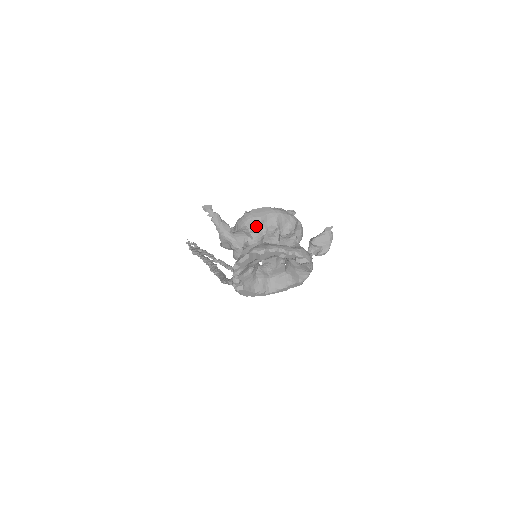
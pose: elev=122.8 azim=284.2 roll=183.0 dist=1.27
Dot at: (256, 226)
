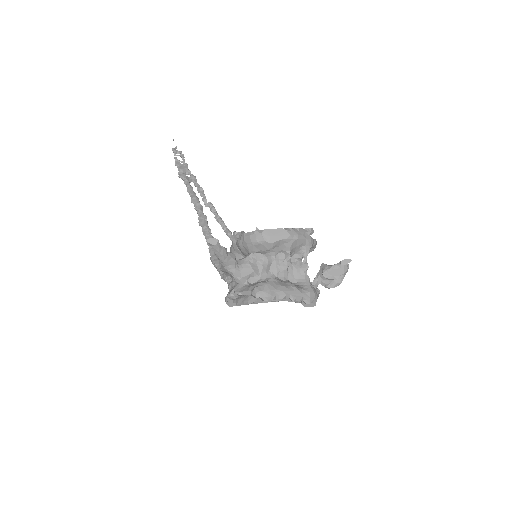
Dot at: (265, 250)
